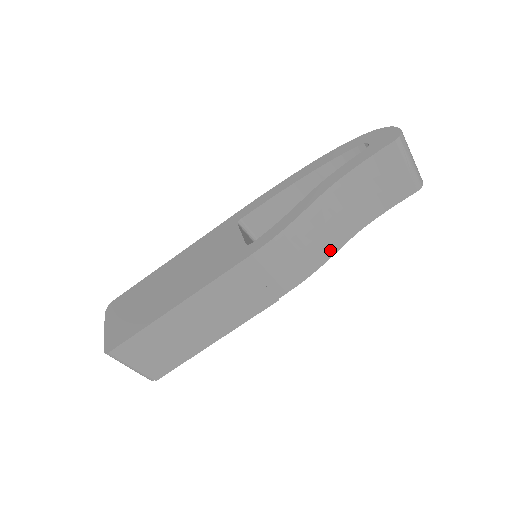
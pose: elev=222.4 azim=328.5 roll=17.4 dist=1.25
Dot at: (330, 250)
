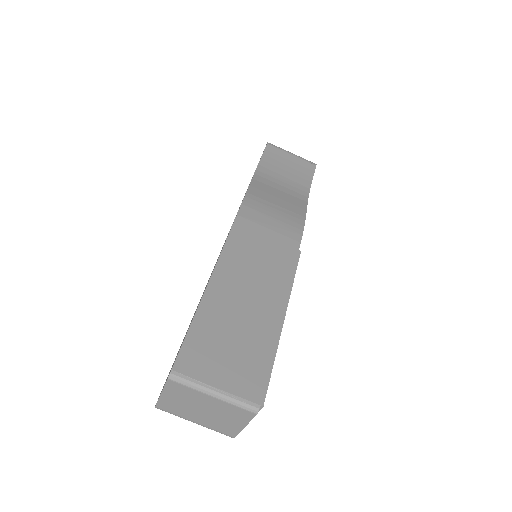
Dot at: (300, 208)
